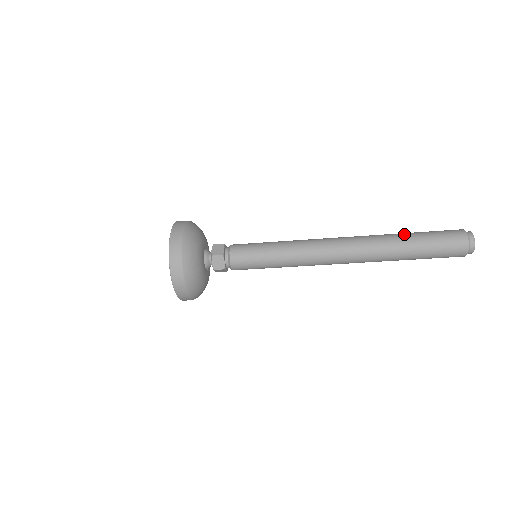
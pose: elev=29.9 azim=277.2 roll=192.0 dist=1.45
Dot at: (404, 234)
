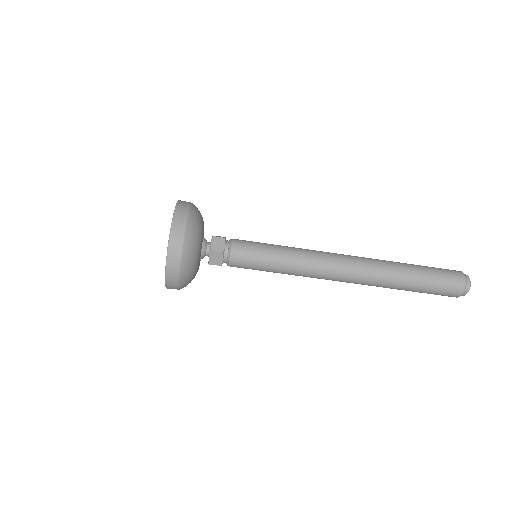
Dot at: occluded
